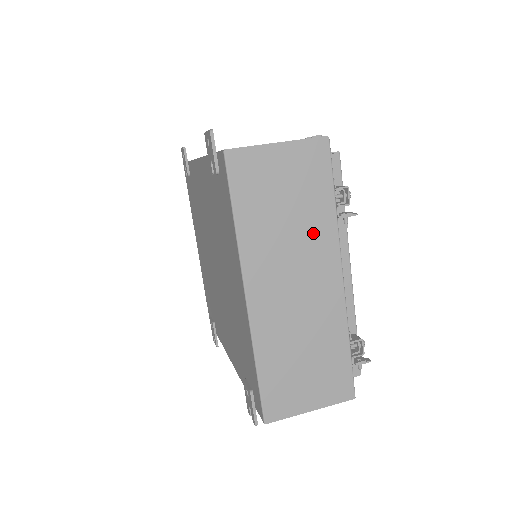
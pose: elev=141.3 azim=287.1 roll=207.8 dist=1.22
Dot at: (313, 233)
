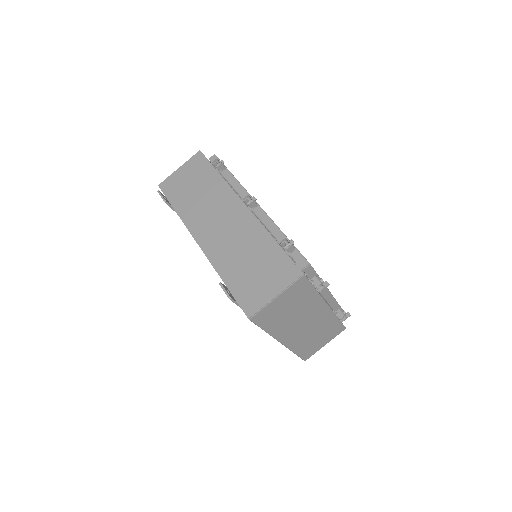
Dot at: (307, 306)
